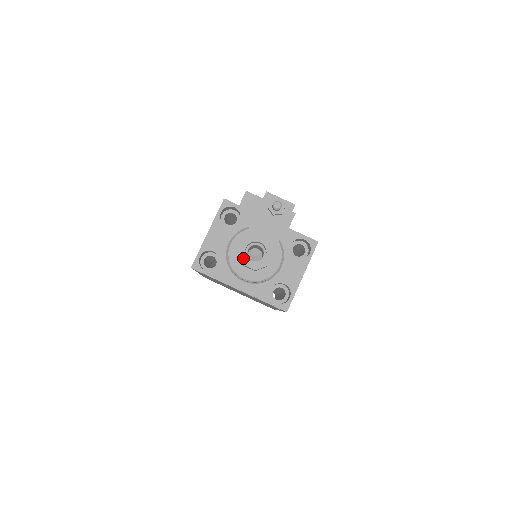
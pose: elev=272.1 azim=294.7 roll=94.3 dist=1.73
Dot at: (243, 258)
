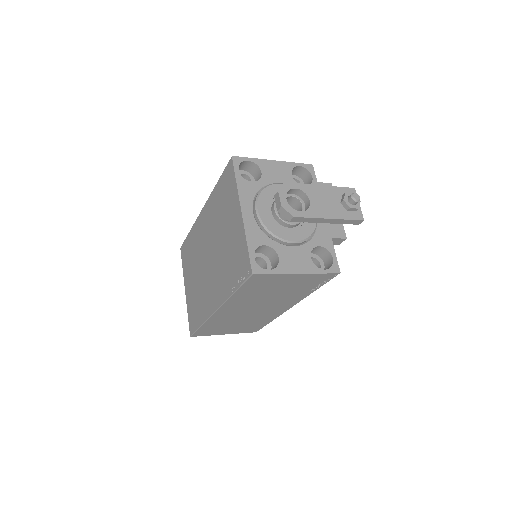
Dot at: (285, 189)
